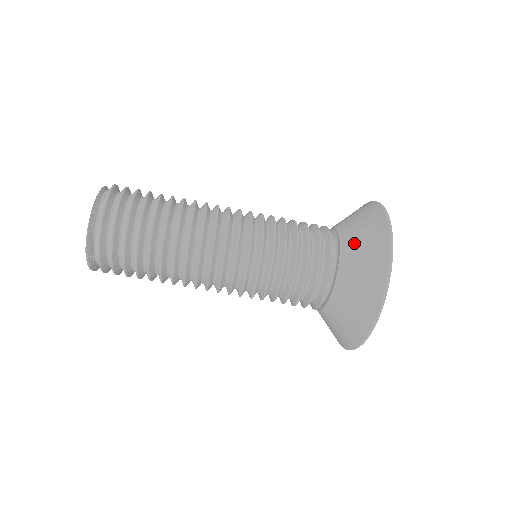
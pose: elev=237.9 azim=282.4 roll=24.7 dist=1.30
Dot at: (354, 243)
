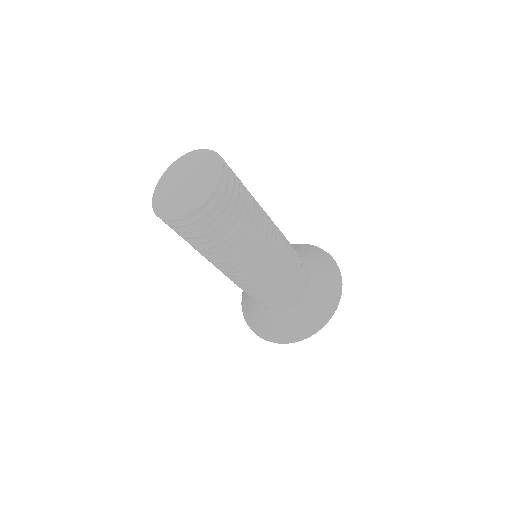
Dot at: (313, 260)
